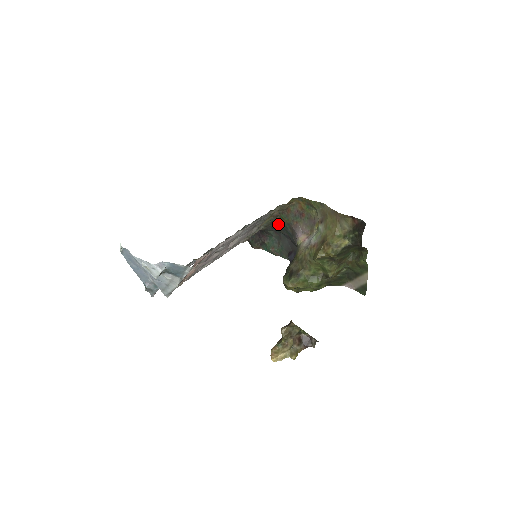
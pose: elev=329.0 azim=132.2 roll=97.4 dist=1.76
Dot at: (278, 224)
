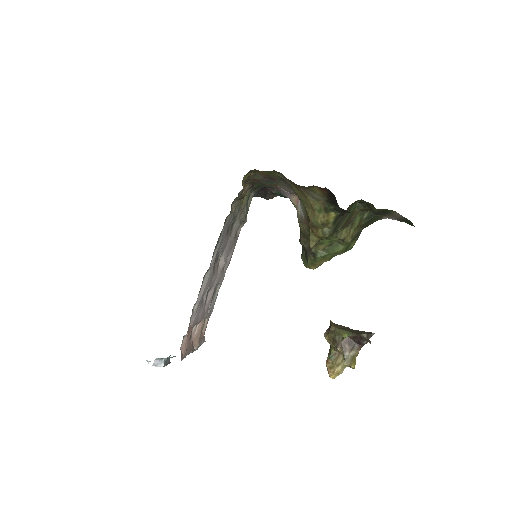
Dot at: (263, 186)
